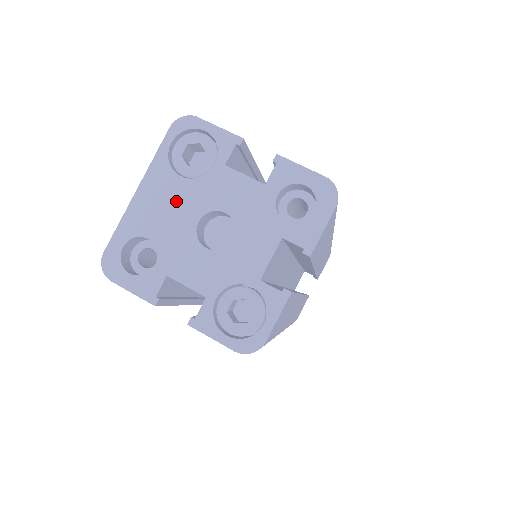
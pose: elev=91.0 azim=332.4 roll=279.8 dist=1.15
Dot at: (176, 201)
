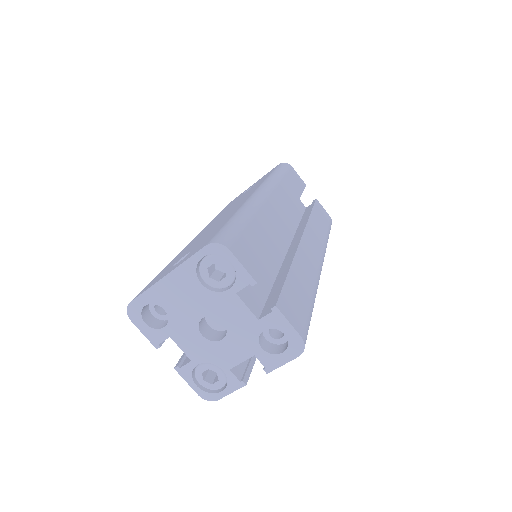
Dot at: (192, 297)
